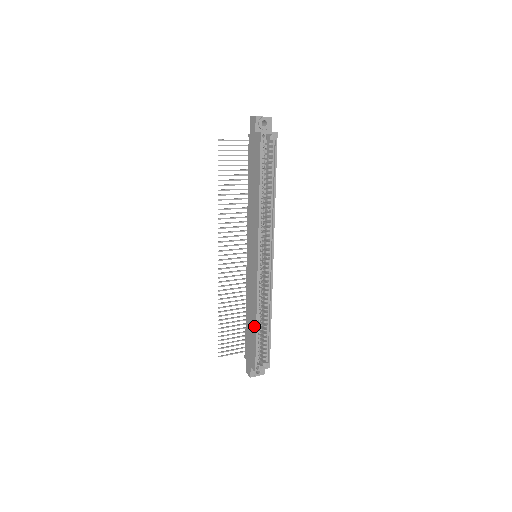
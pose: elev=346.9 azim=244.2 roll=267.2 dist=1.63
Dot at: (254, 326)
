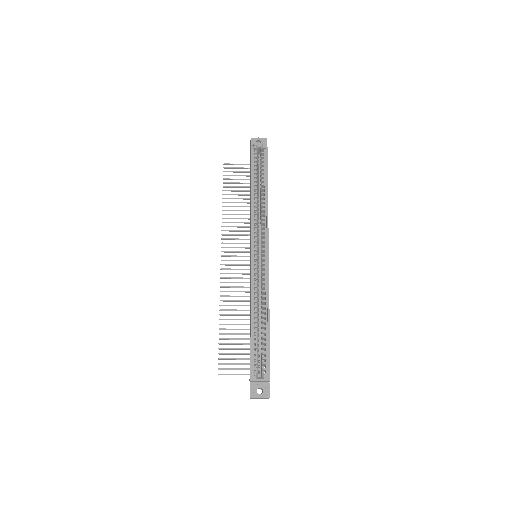
Dot at: (250, 325)
